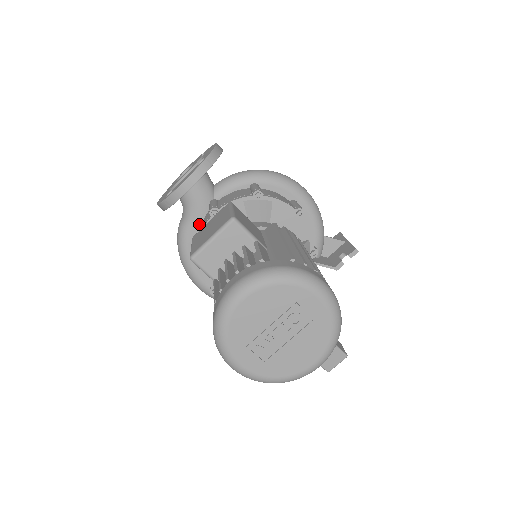
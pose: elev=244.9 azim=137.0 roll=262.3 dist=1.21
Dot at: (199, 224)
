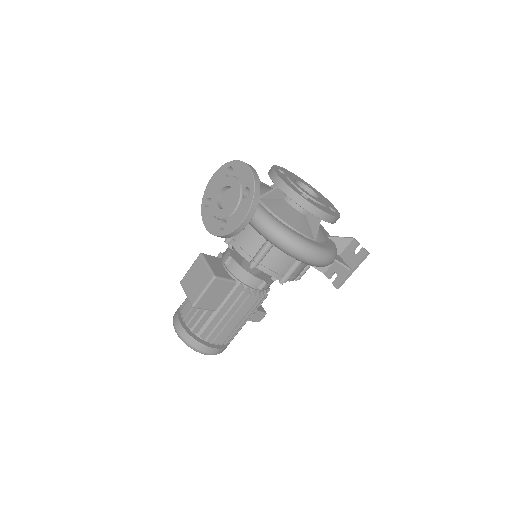
Dot at: occluded
